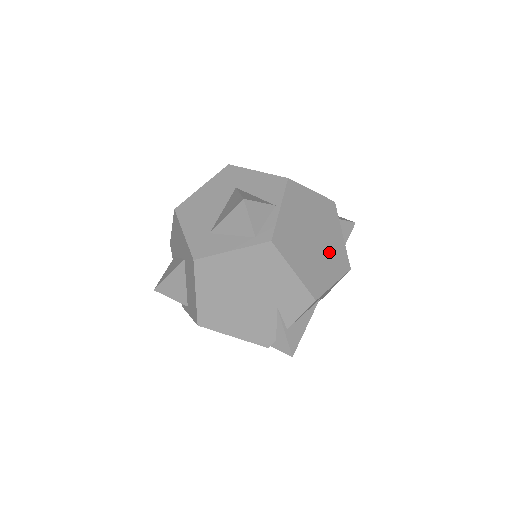
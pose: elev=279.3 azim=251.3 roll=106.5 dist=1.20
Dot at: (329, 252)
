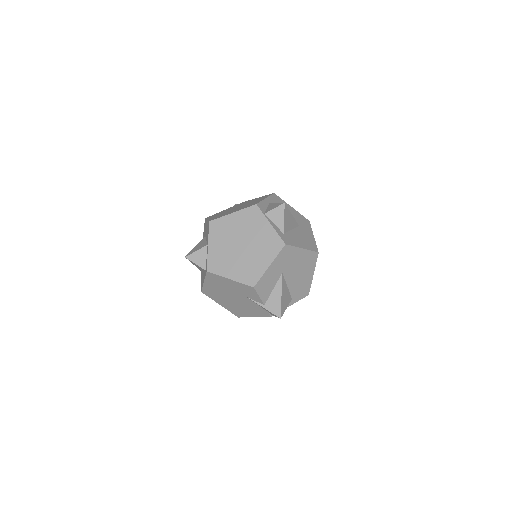
Dot at: (259, 246)
